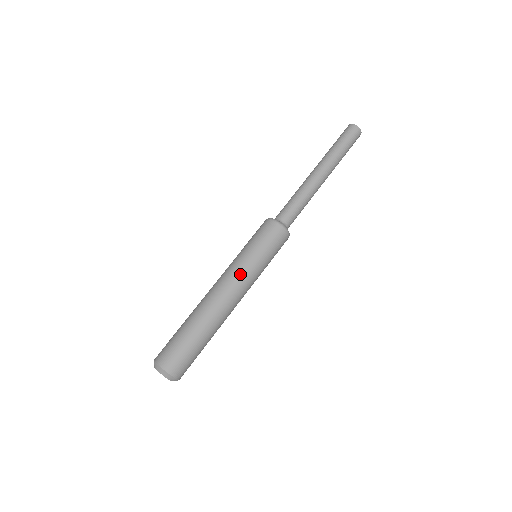
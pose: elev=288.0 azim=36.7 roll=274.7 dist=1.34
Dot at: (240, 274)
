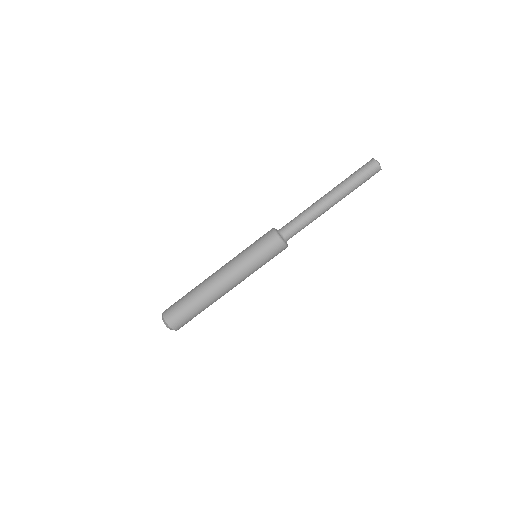
Dot at: occluded
